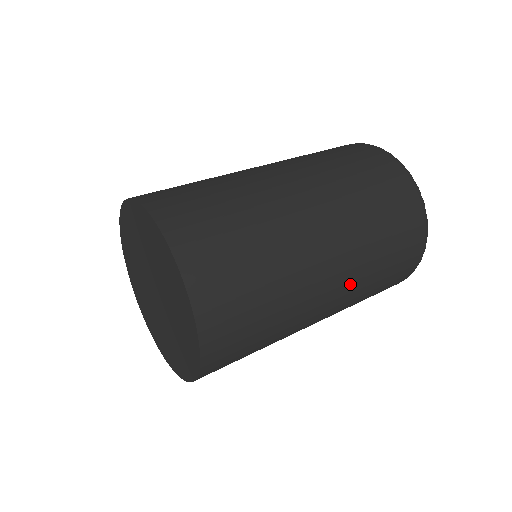
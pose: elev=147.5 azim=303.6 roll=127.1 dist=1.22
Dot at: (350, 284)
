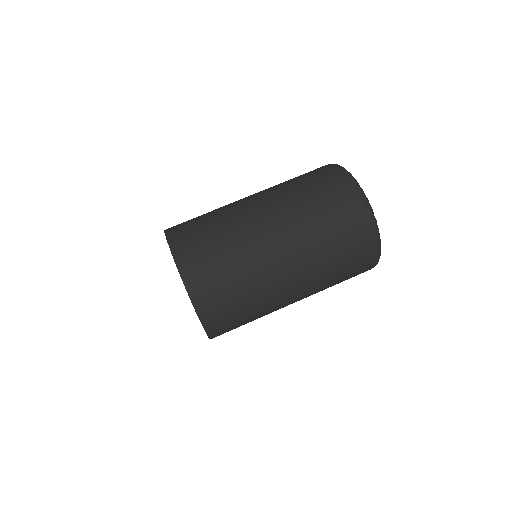
Dot at: occluded
